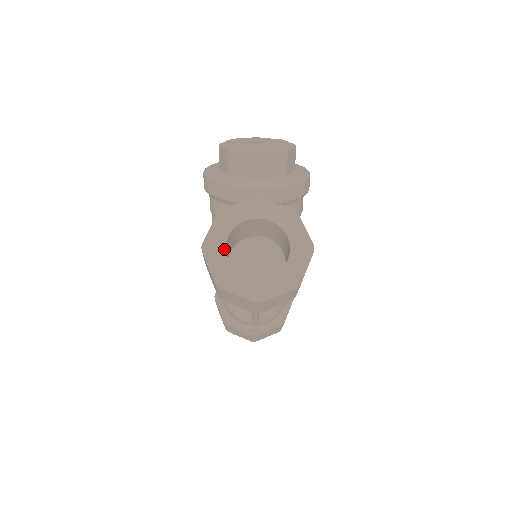
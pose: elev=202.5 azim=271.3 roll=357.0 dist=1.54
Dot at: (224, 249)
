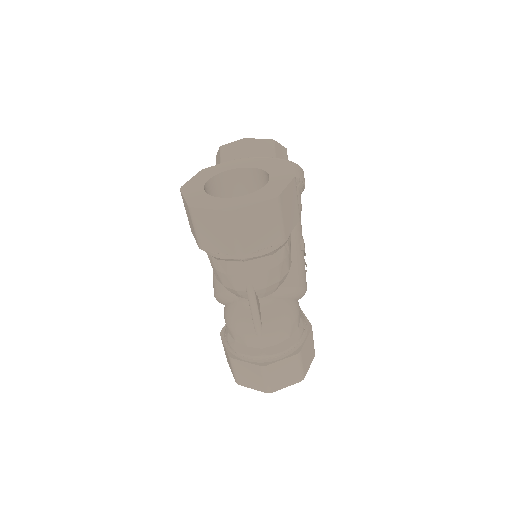
Dot at: (202, 186)
